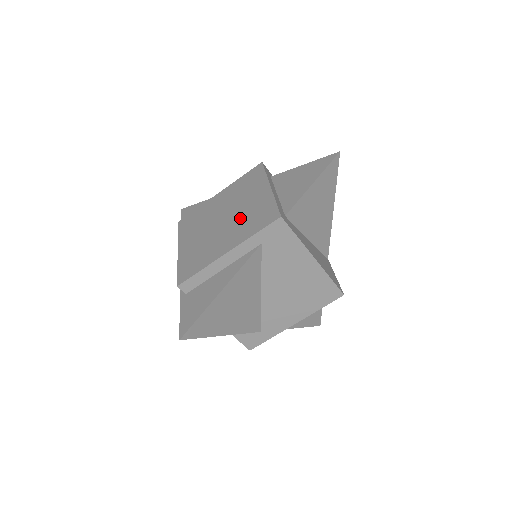
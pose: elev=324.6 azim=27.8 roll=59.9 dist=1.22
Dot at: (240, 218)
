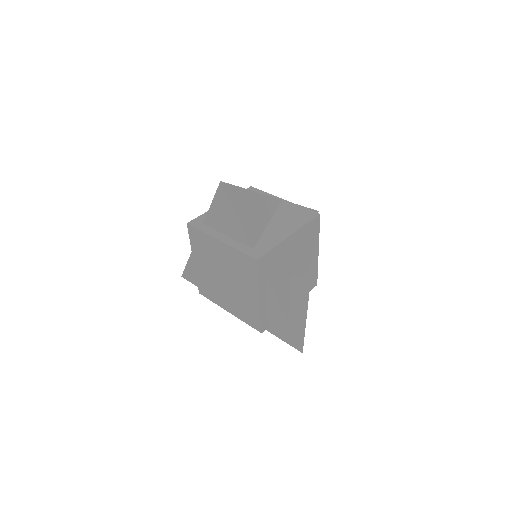
Dot at: (234, 273)
